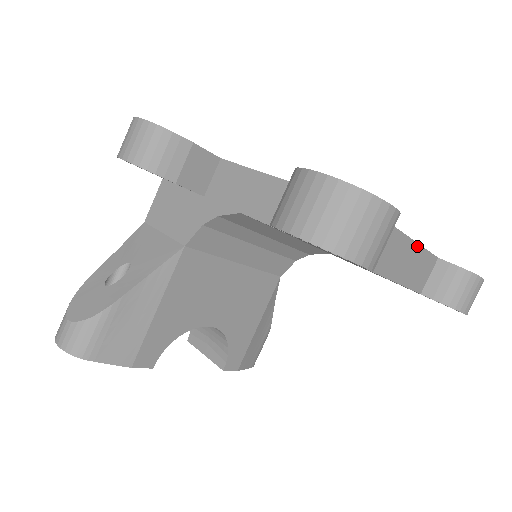
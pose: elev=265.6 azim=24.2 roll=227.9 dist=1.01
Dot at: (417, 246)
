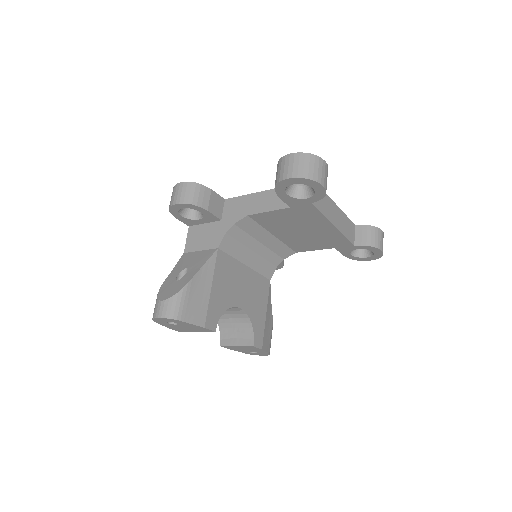
Dot at: (342, 212)
